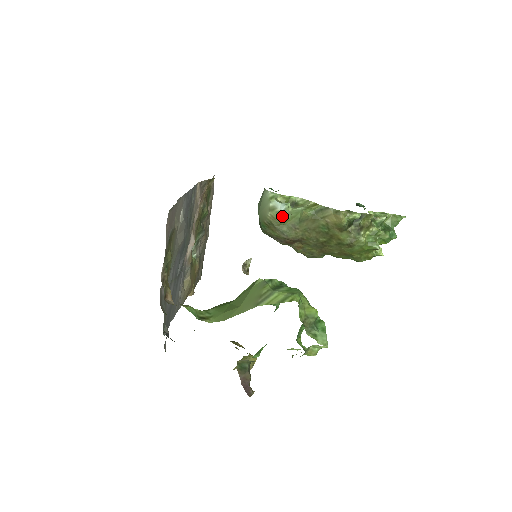
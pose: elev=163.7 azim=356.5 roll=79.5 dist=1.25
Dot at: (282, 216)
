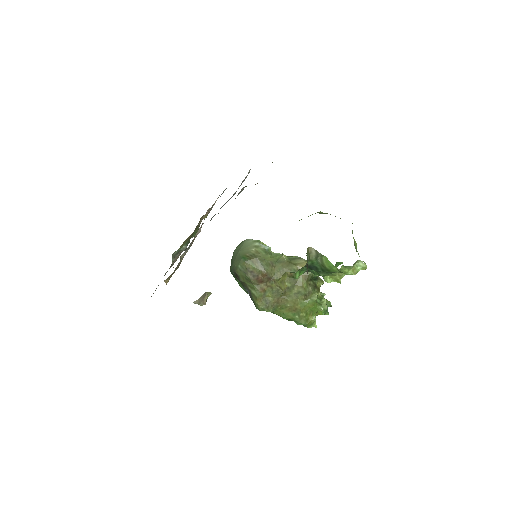
Dot at: (266, 252)
